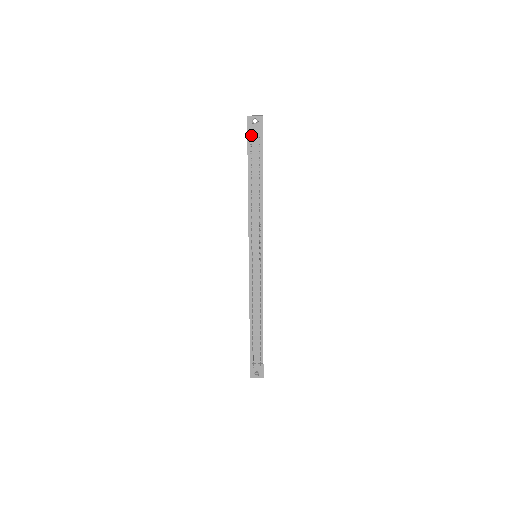
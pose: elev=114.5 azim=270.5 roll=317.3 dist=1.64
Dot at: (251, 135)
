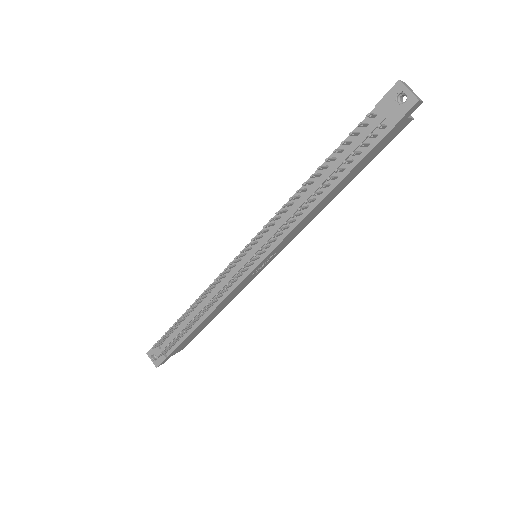
Dot at: (380, 112)
